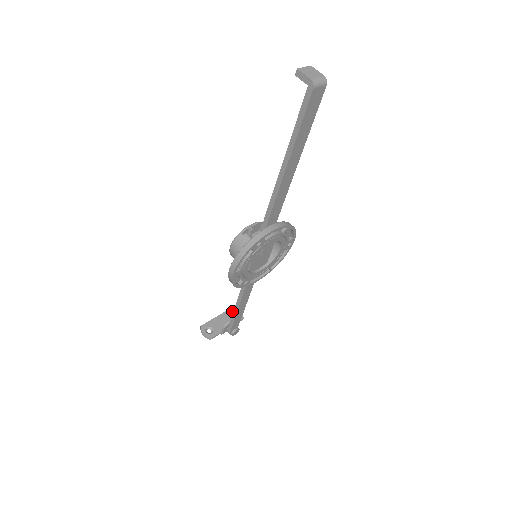
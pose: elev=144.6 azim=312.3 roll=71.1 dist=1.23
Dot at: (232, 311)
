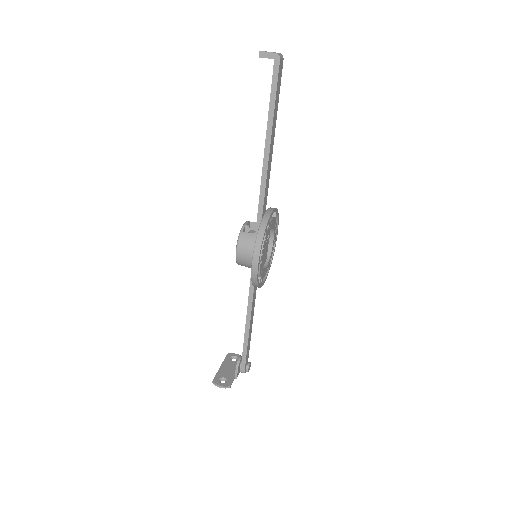
Dot at: (229, 357)
